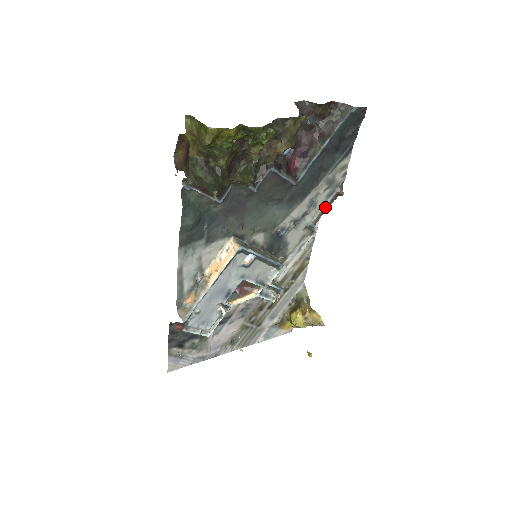
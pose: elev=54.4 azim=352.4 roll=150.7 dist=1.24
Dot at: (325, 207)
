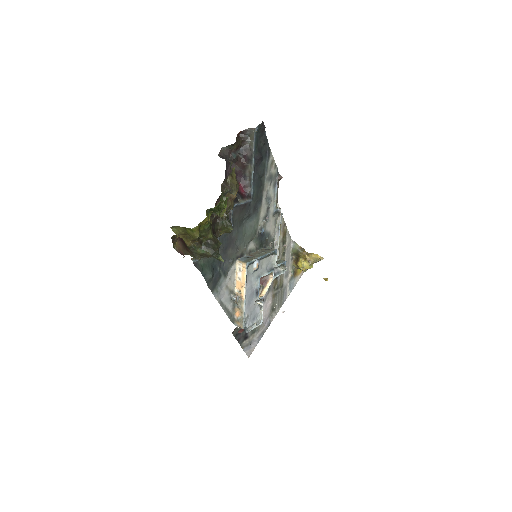
Dot at: (277, 194)
